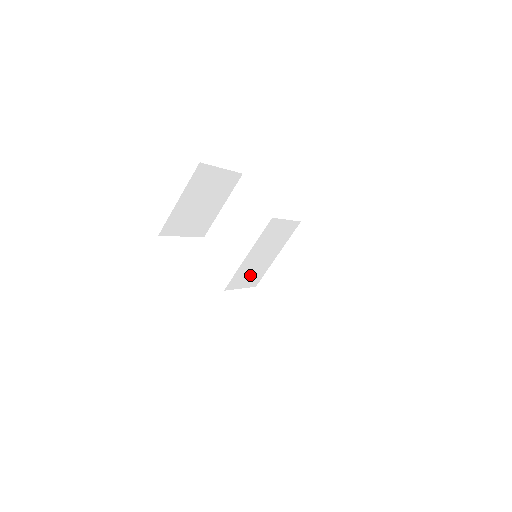
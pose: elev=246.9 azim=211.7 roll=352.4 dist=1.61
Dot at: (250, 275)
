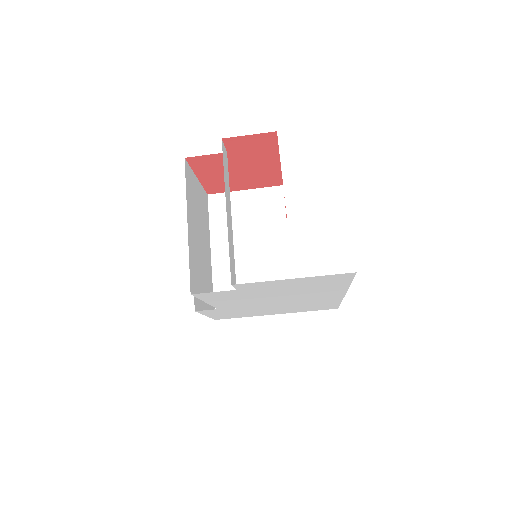
Dot at: (254, 279)
